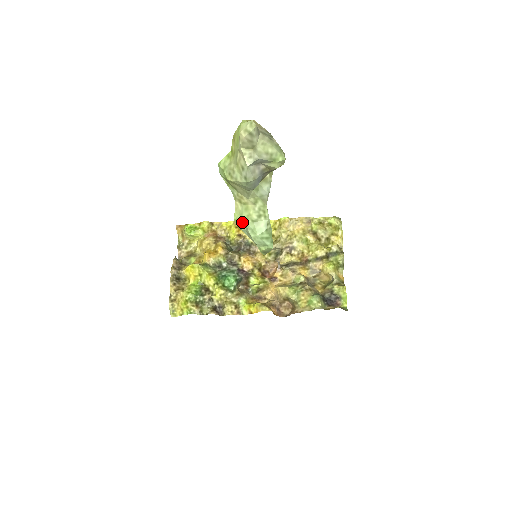
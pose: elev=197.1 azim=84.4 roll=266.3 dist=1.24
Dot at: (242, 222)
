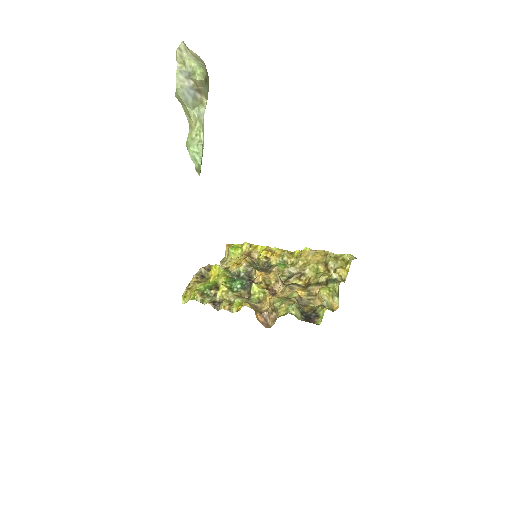
Dot at: (188, 142)
